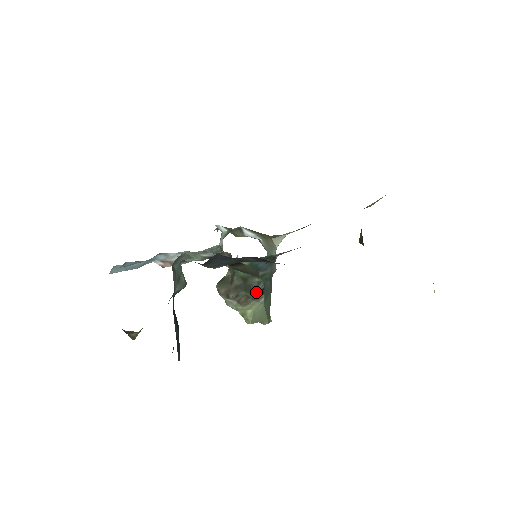
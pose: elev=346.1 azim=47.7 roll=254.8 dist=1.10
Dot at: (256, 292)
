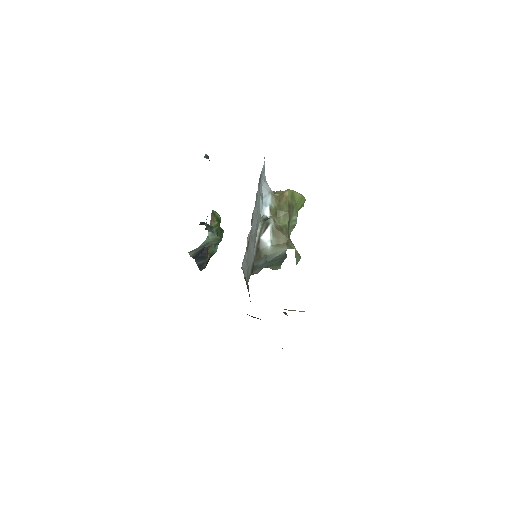
Dot at: occluded
